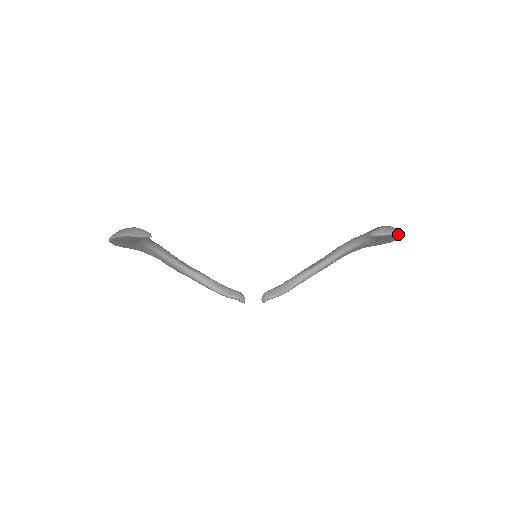
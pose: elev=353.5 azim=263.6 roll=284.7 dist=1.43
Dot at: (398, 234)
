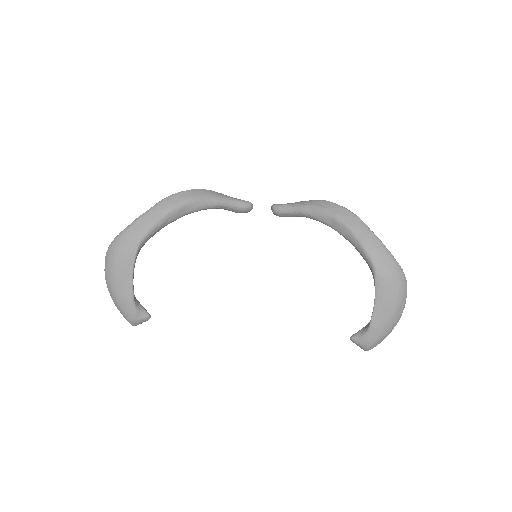
Dot at: (372, 347)
